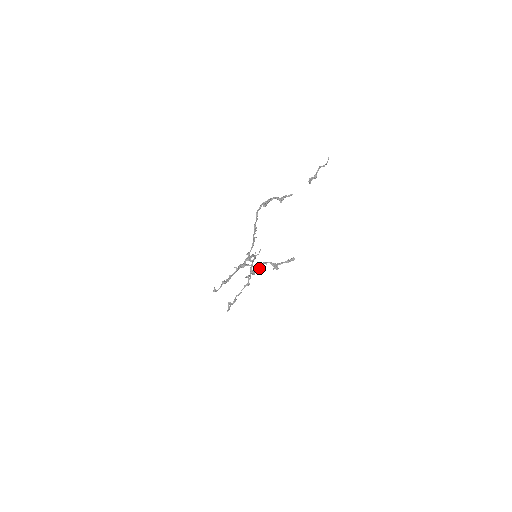
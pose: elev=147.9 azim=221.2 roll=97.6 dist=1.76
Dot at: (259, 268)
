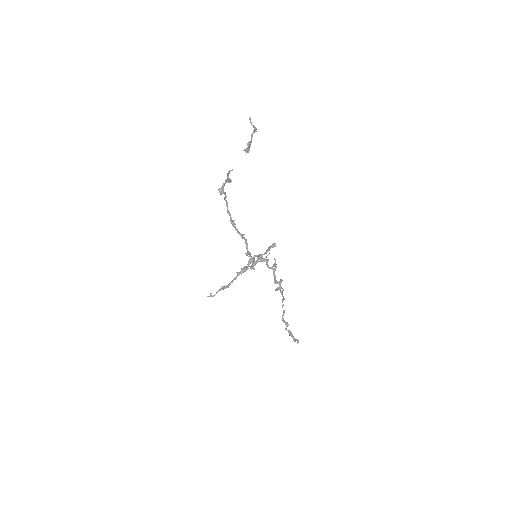
Dot at: (253, 266)
